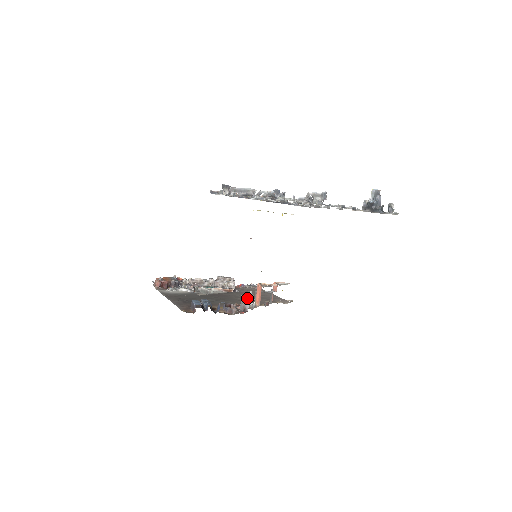
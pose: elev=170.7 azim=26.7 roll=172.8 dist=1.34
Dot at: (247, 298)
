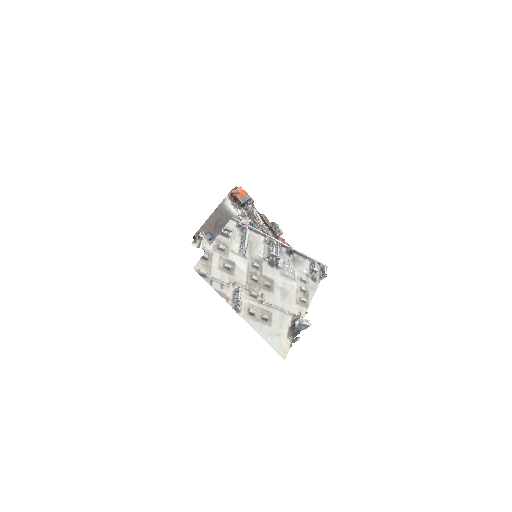
Dot at: occluded
